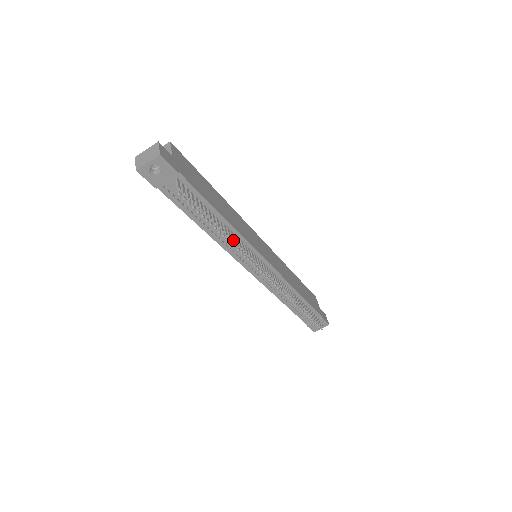
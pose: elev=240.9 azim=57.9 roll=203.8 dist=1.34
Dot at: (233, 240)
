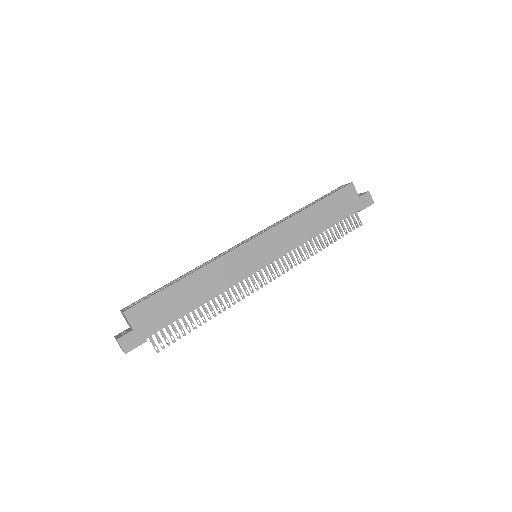
Dot at: (221, 305)
